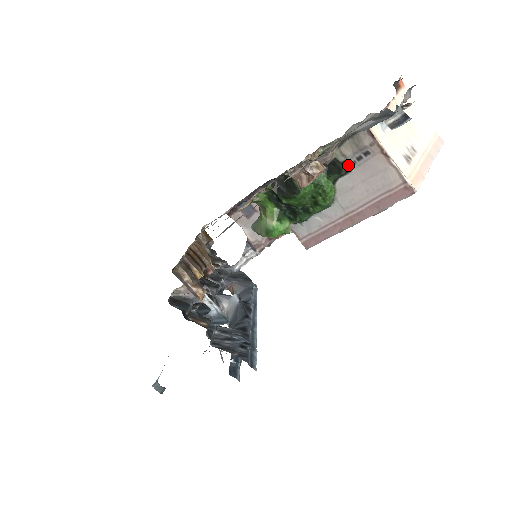
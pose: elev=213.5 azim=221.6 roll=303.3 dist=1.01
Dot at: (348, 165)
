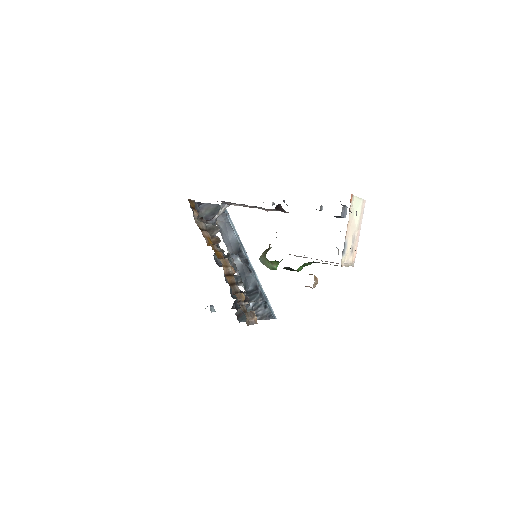
Dot at: occluded
